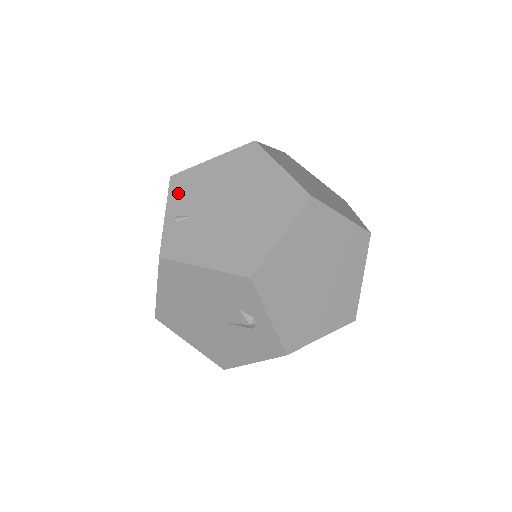
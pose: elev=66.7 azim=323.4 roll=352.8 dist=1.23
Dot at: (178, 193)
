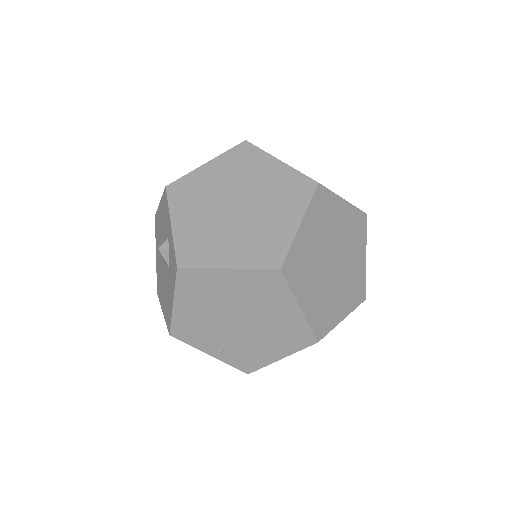
Dot at: (194, 340)
